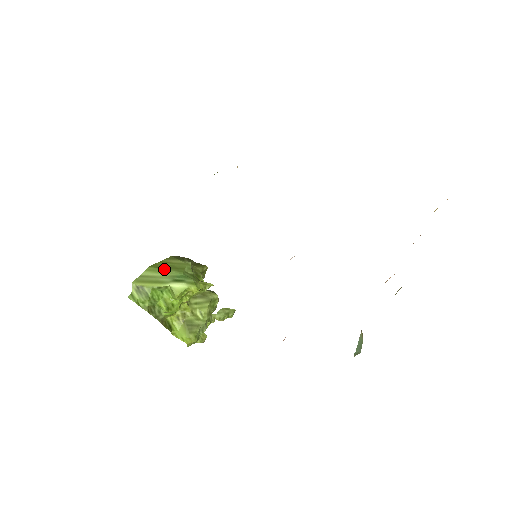
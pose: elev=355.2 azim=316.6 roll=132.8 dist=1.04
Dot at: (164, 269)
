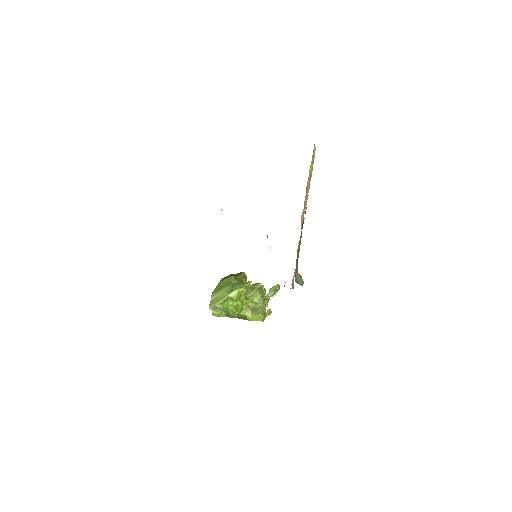
Dot at: (221, 289)
